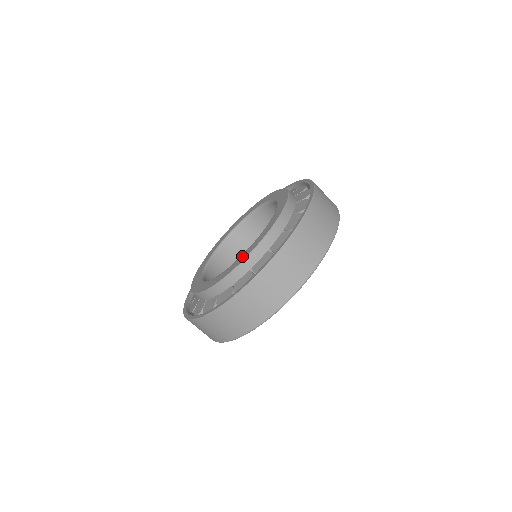
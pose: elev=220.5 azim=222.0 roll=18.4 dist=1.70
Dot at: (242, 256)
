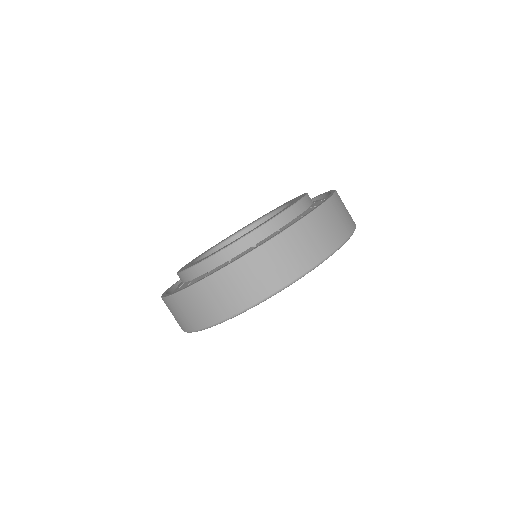
Dot at: occluded
